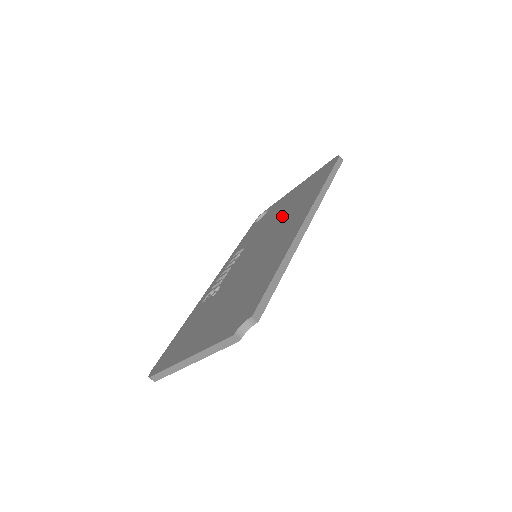
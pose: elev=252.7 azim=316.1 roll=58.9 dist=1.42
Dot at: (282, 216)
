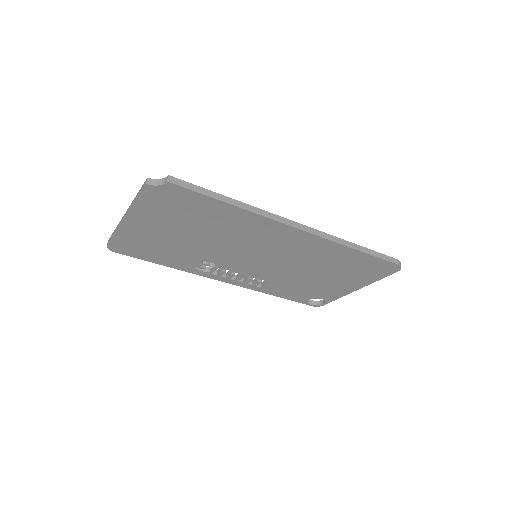
Dot at: occluded
